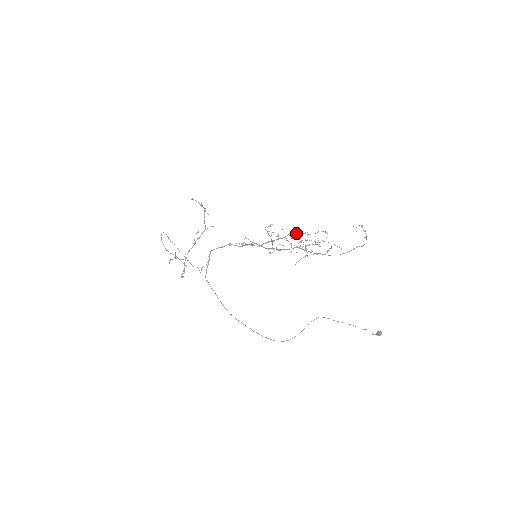
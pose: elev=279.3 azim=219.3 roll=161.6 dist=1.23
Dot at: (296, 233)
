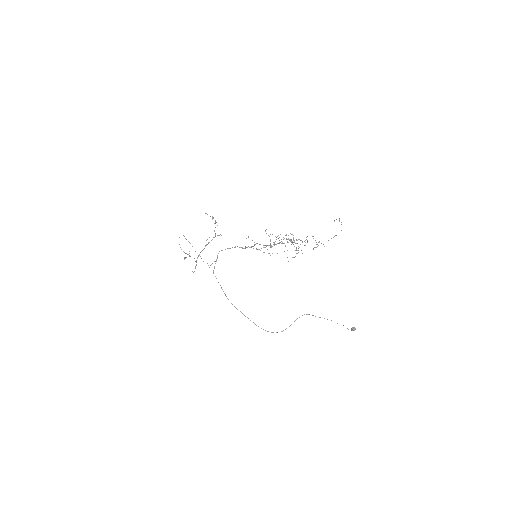
Dot at: occluded
